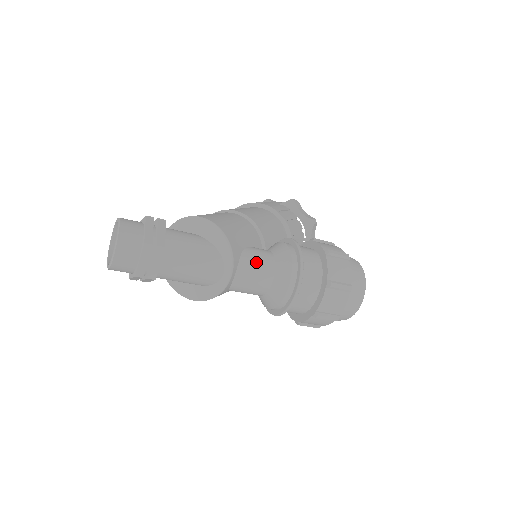
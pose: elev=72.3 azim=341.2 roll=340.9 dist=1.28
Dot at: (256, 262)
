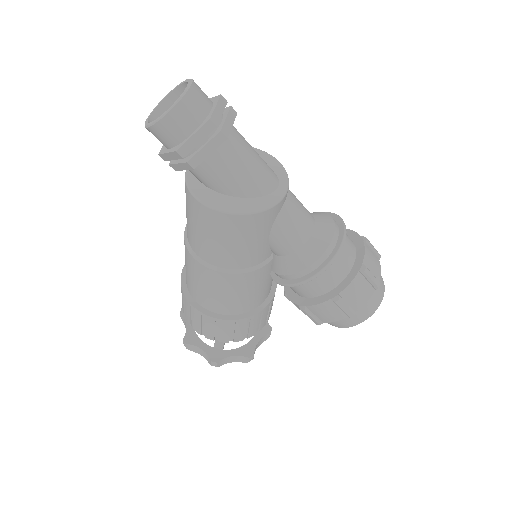
Dot at: occluded
